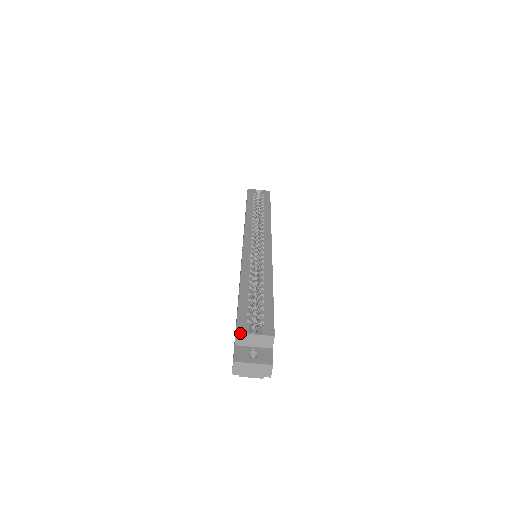
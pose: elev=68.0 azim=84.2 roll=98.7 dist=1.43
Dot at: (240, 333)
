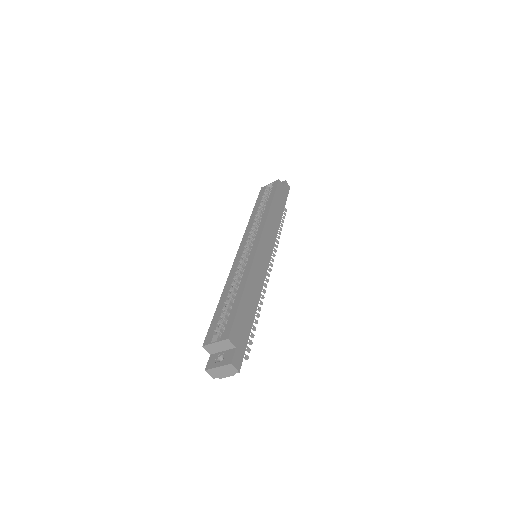
Dot at: (205, 345)
